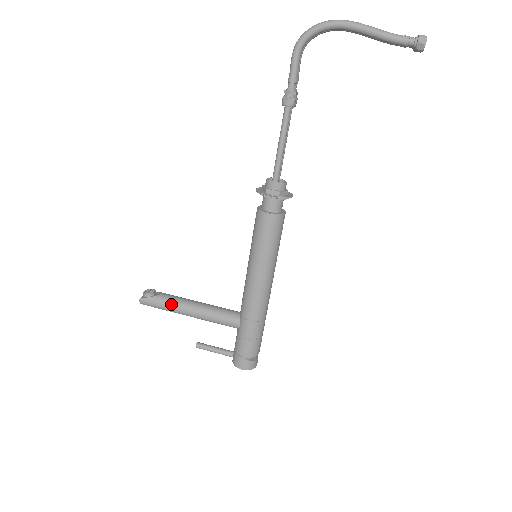
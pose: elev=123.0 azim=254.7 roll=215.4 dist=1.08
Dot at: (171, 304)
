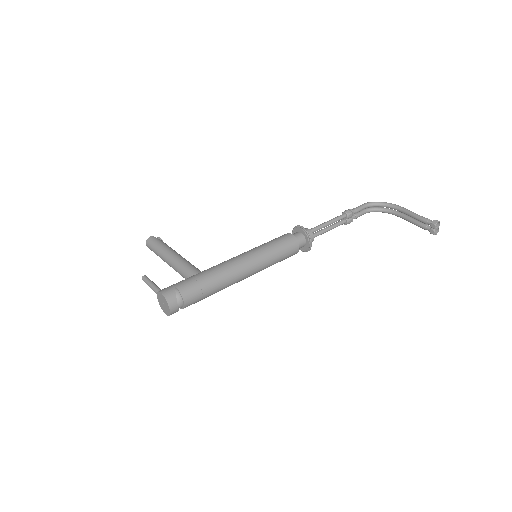
Dot at: (168, 246)
